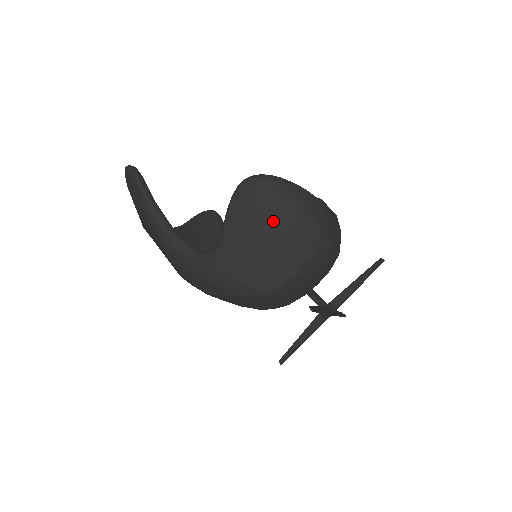
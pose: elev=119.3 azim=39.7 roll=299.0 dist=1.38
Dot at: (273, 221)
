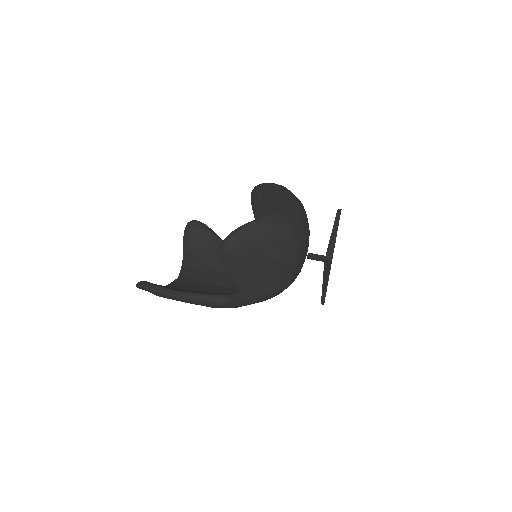
Dot at: (259, 257)
